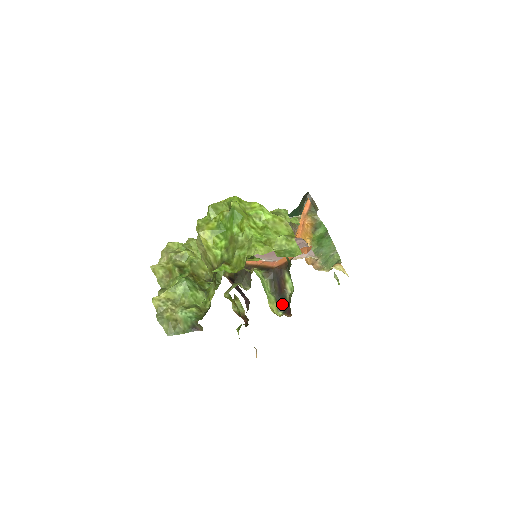
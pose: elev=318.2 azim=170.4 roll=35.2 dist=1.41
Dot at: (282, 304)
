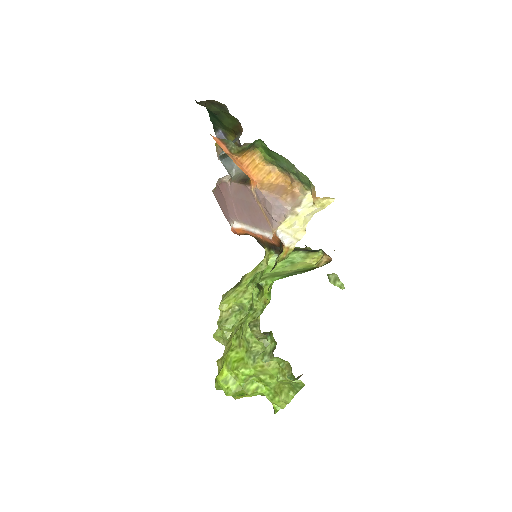
Dot at: (314, 250)
